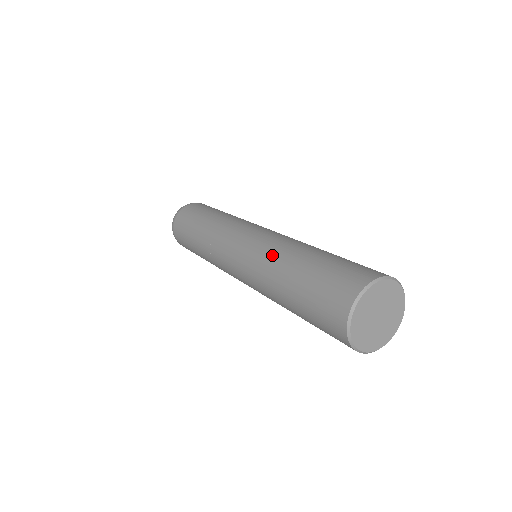
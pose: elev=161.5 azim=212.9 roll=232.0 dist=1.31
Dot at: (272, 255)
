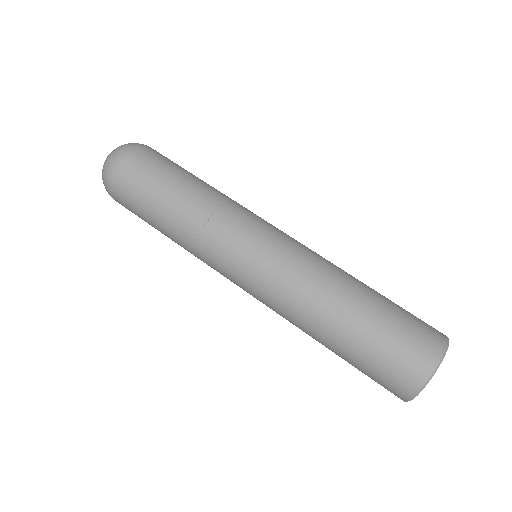
Dot at: (294, 320)
